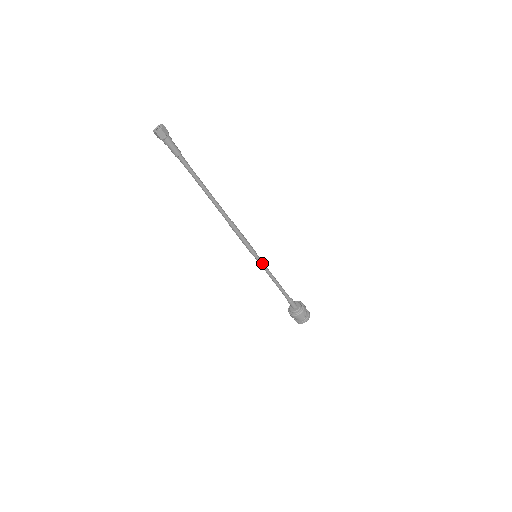
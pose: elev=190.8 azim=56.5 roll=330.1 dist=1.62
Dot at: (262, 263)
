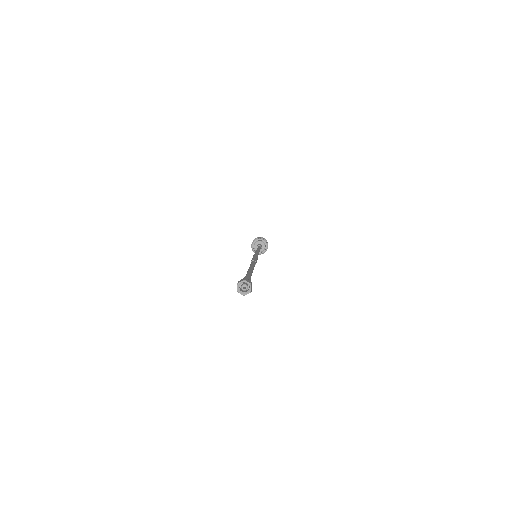
Dot at: occluded
